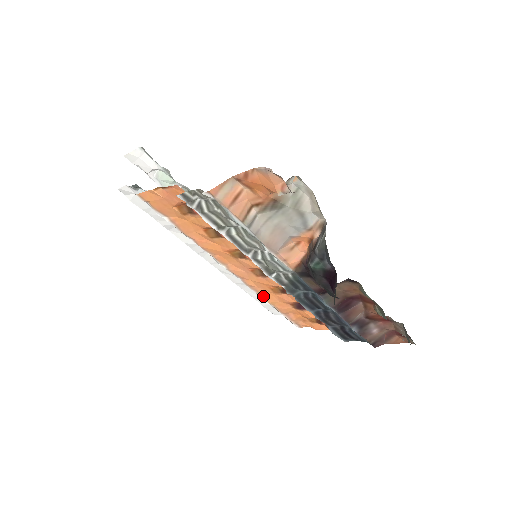
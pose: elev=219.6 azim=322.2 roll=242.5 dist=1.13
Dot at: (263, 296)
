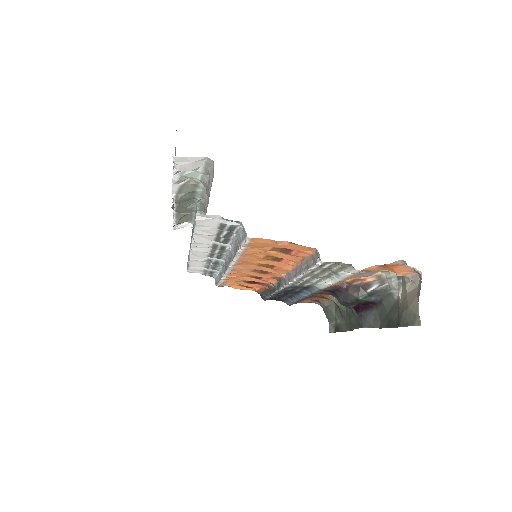
Dot at: (230, 277)
